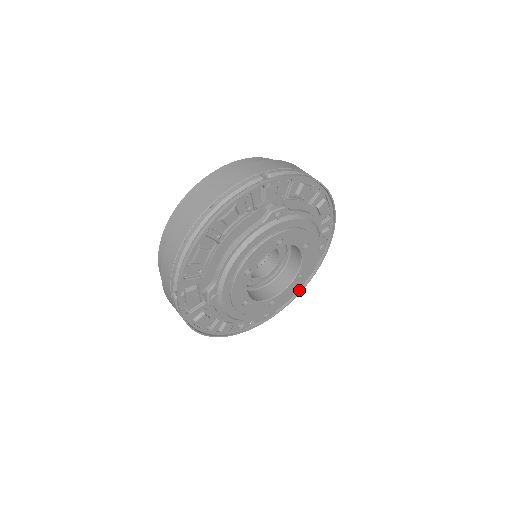
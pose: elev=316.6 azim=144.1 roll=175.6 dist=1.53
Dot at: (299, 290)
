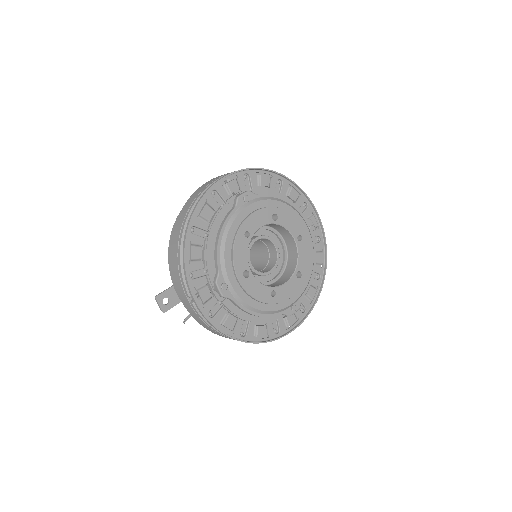
Dot at: (235, 338)
